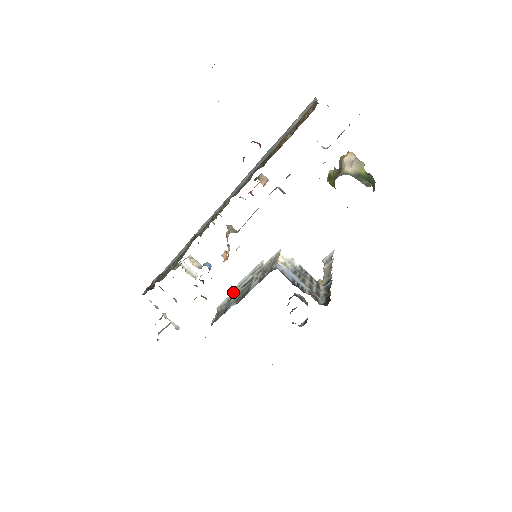
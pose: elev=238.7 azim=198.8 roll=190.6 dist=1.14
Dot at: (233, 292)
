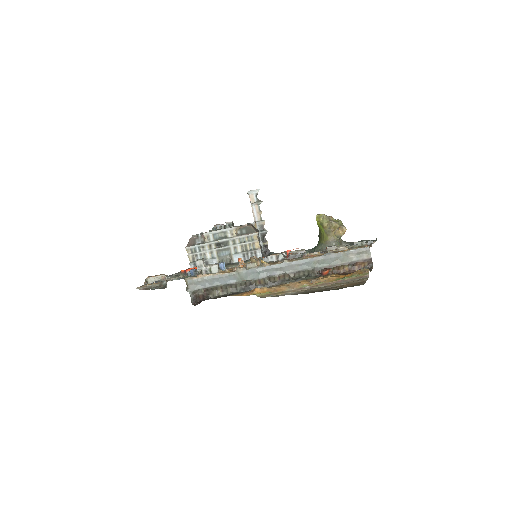
Dot at: (205, 243)
